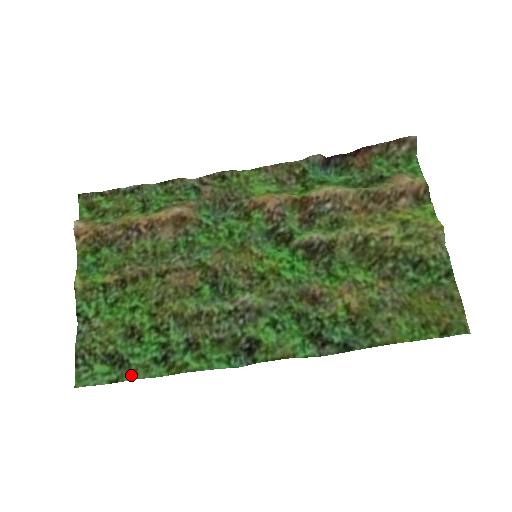
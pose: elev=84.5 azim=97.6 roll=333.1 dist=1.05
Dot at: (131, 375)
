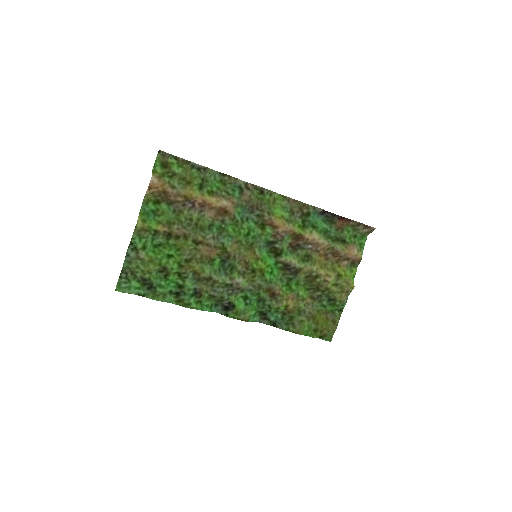
Dot at: (154, 297)
